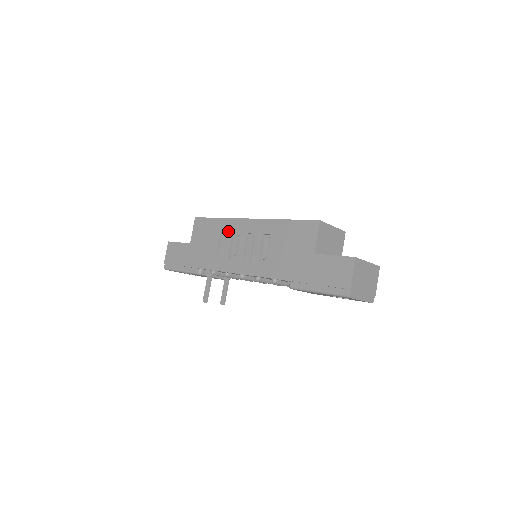
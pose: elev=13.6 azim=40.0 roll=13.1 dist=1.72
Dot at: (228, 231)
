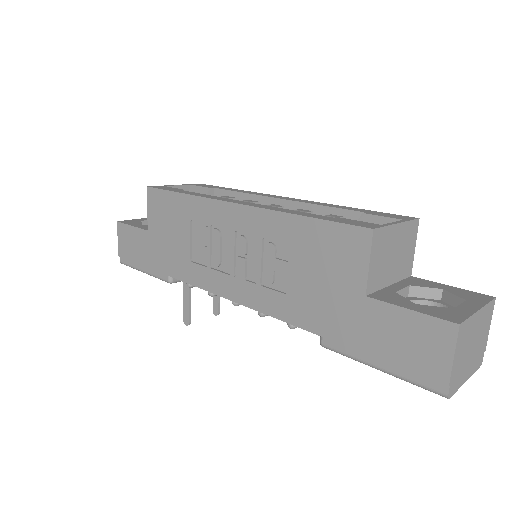
Dot at: (201, 220)
